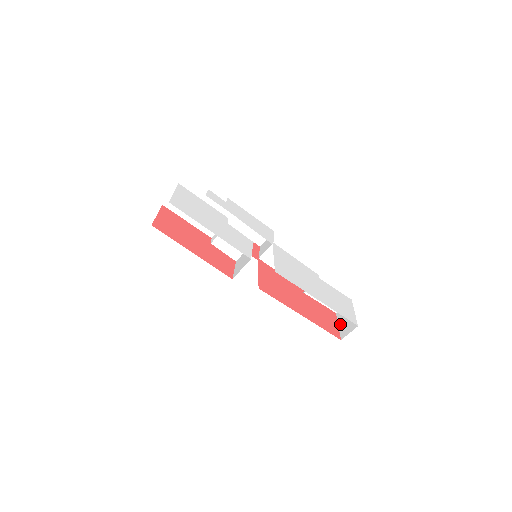
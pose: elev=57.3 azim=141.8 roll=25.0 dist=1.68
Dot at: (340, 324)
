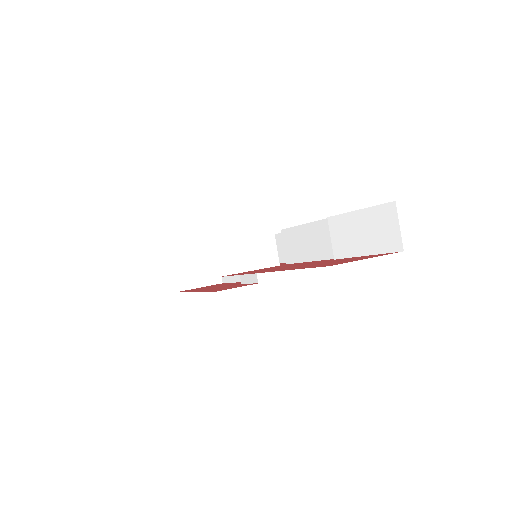
Dot at: occluded
